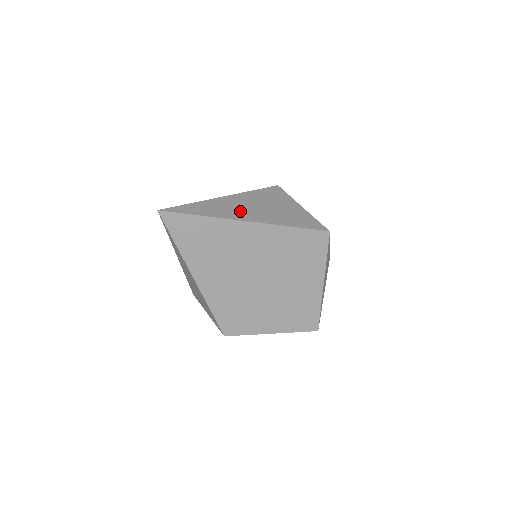
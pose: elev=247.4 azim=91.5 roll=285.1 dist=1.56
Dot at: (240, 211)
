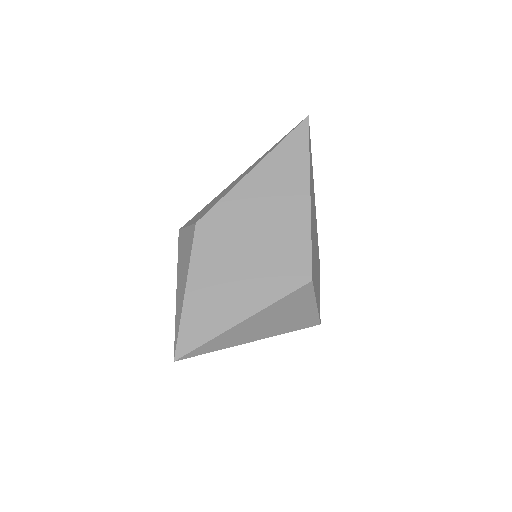
Dot at: (253, 333)
